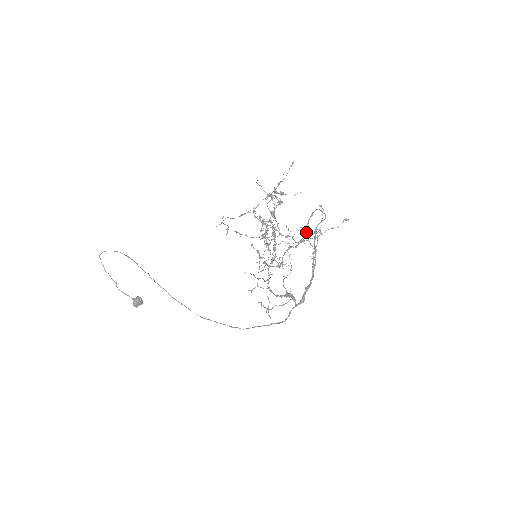
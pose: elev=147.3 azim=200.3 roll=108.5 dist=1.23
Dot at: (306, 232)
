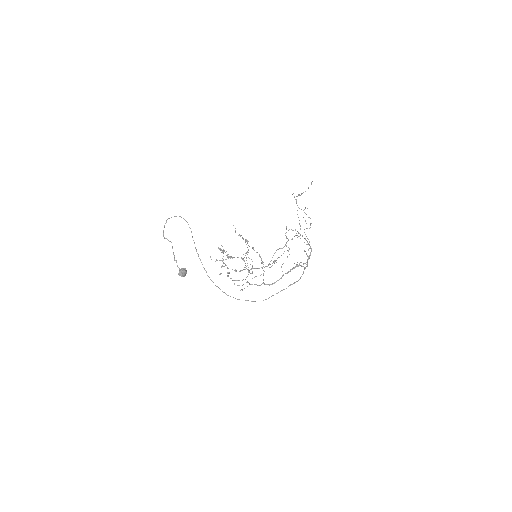
Dot at: (288, 239)
